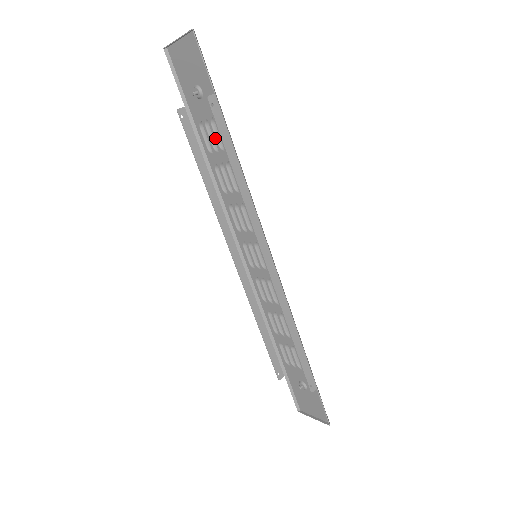
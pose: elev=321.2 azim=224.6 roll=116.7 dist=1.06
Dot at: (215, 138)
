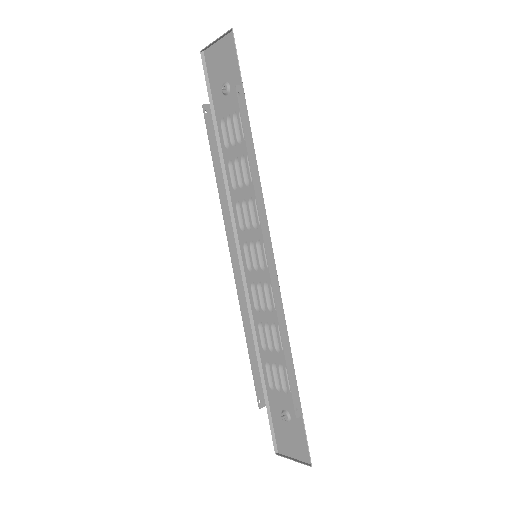
Dot at: (234, 132)
